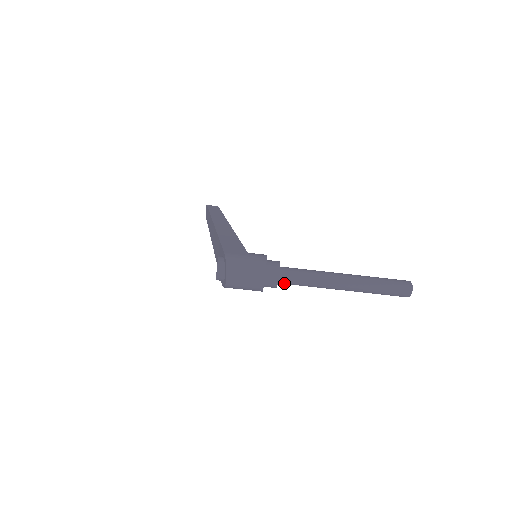
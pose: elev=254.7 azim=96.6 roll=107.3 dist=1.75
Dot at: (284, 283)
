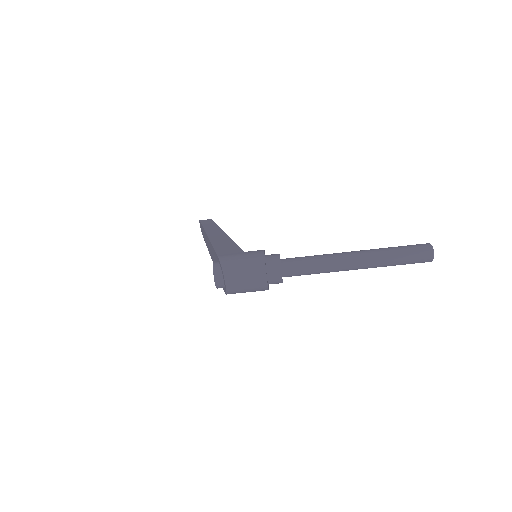
Dot at: (290, 275)
